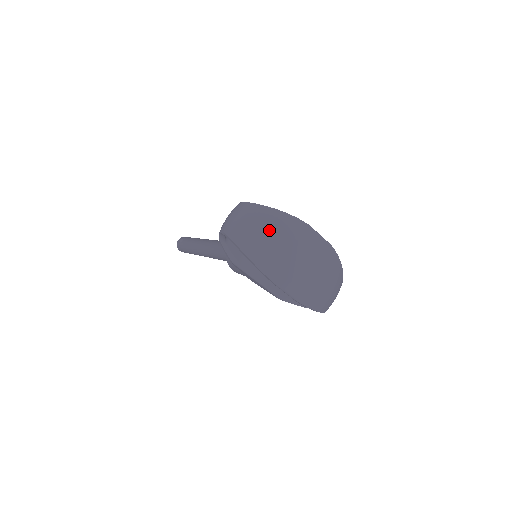
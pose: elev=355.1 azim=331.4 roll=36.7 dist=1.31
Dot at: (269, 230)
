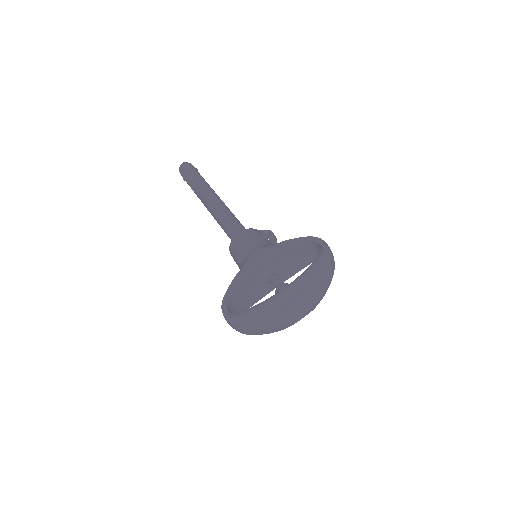
Dot at: (258, 325)
